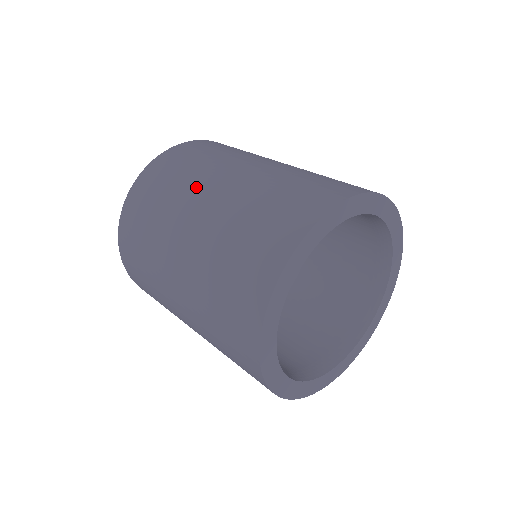
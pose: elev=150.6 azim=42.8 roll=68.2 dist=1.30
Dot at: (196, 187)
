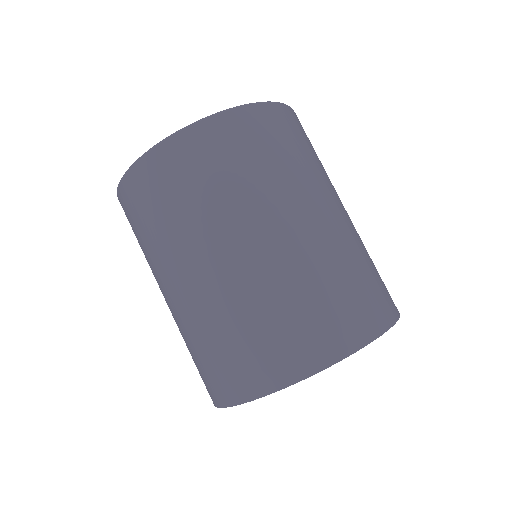
Dot at: (289, 197)
